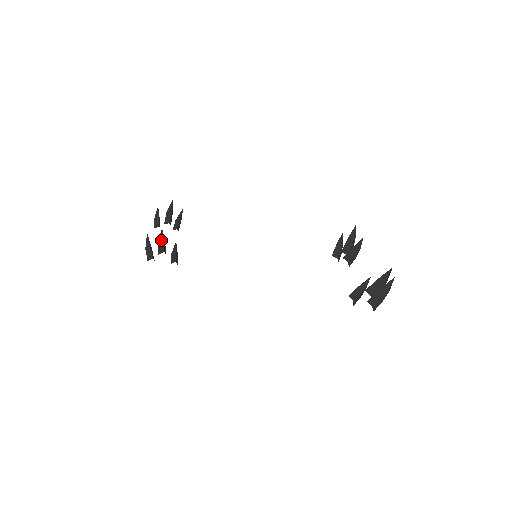
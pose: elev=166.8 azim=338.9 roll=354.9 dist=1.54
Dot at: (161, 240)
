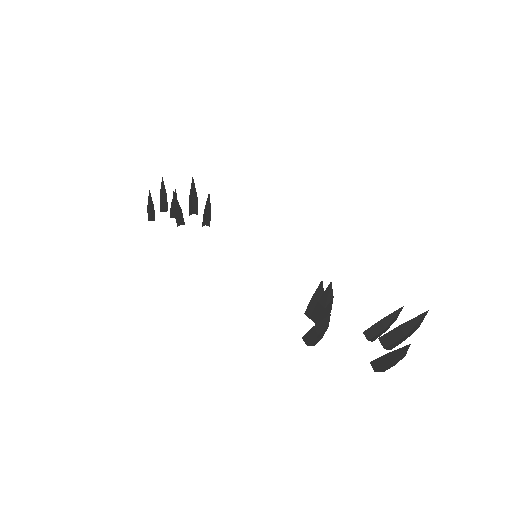
Dot at: (191, 195)
